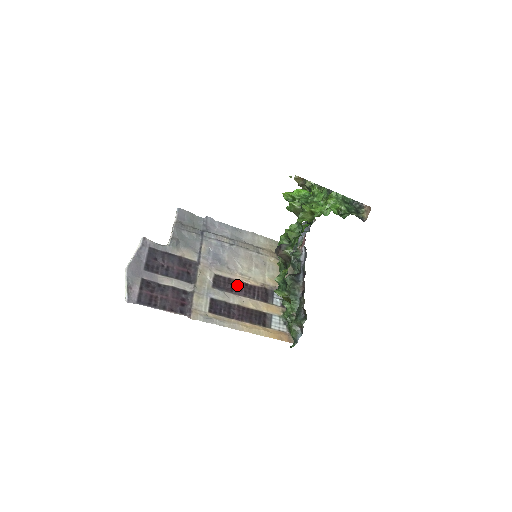
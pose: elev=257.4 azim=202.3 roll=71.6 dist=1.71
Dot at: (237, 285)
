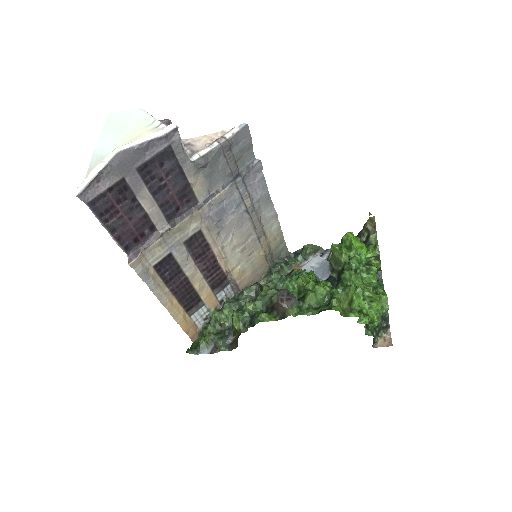
Dot at: (207, 256)
